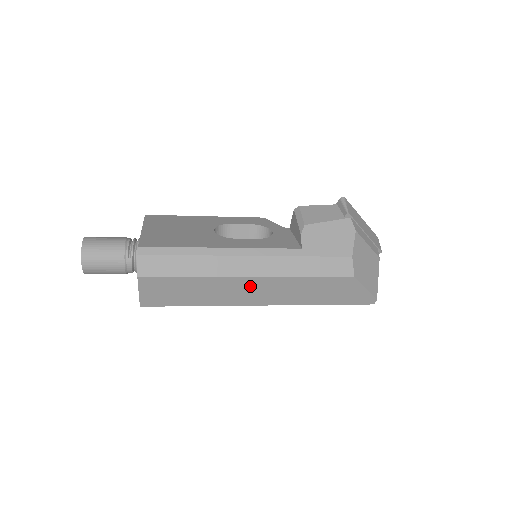
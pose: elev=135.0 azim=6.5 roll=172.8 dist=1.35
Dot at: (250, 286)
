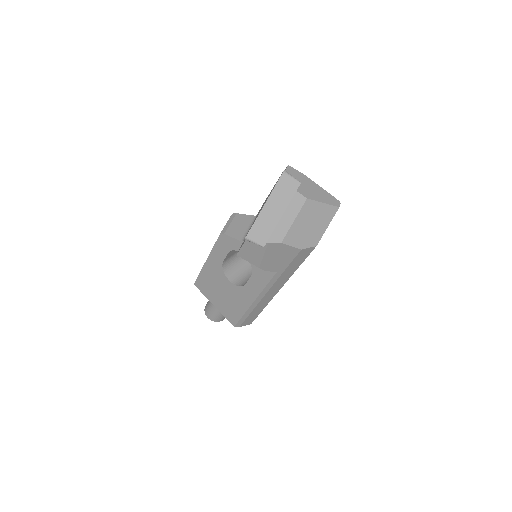
Dot at: occluded
